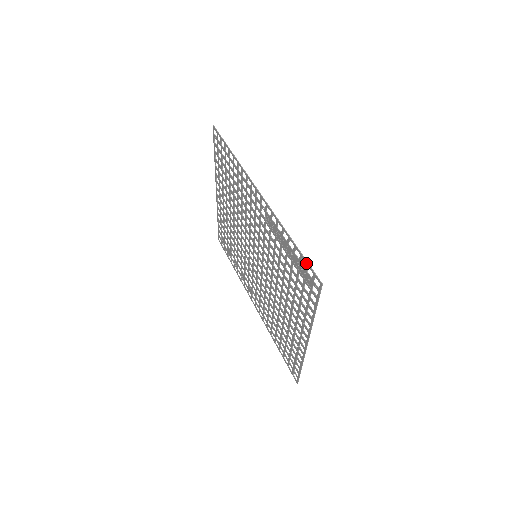
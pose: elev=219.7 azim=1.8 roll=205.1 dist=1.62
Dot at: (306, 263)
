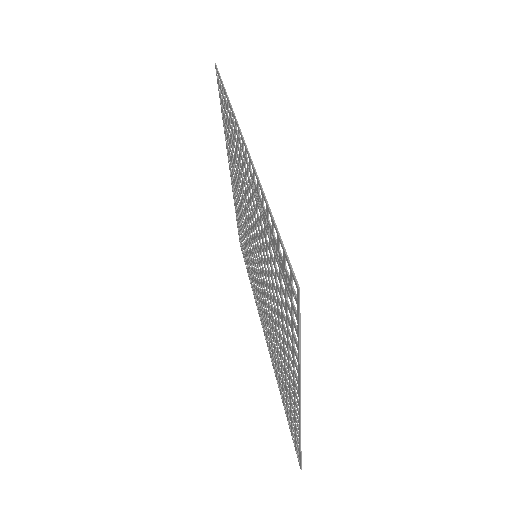
Dot at: occluded
